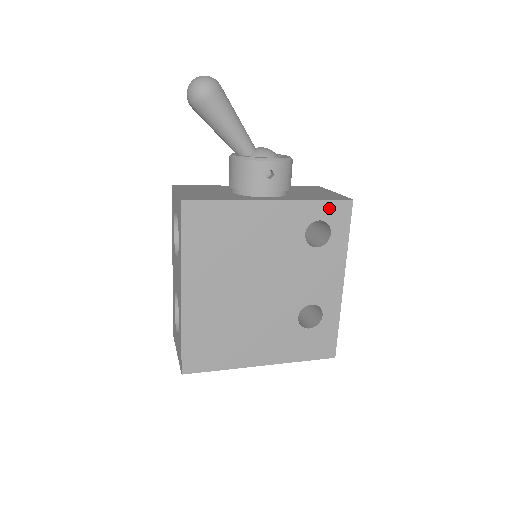
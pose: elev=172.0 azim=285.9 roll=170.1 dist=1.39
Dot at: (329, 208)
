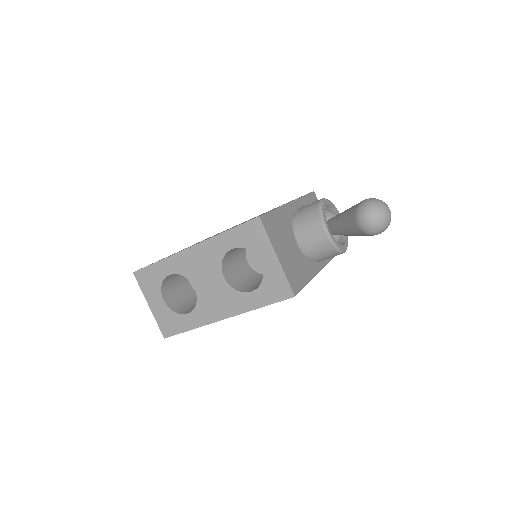
Dot at: occluded
